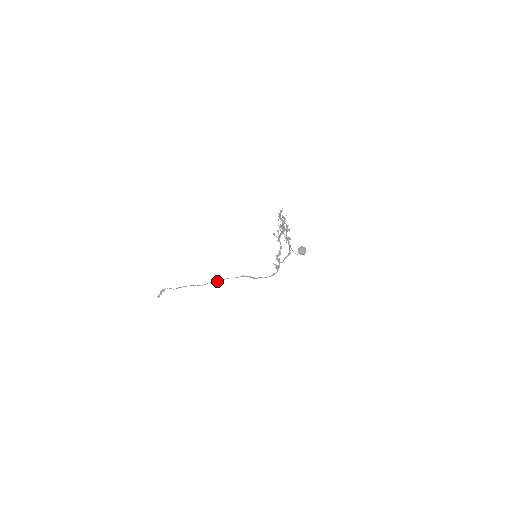
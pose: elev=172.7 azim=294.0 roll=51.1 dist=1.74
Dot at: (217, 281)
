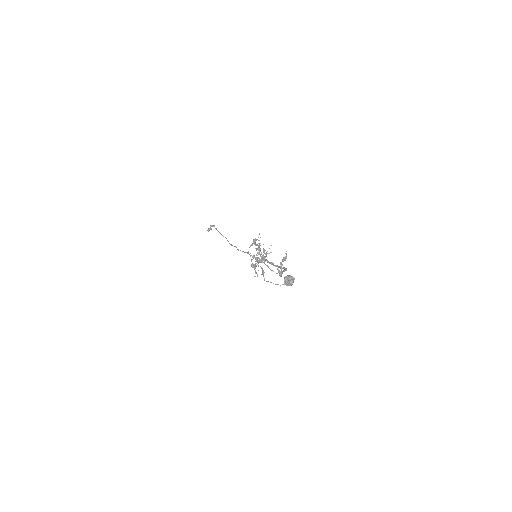
Dot at: (240, 250)
